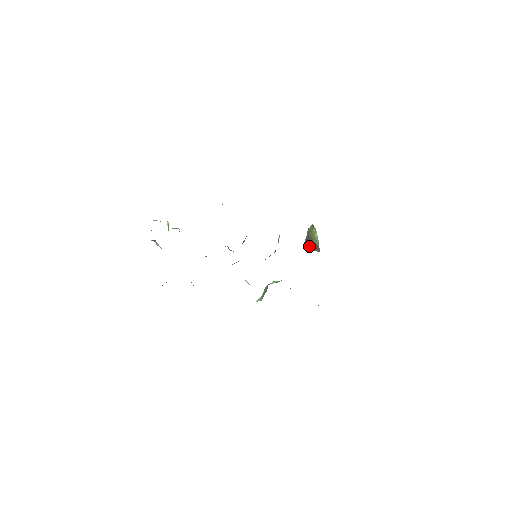
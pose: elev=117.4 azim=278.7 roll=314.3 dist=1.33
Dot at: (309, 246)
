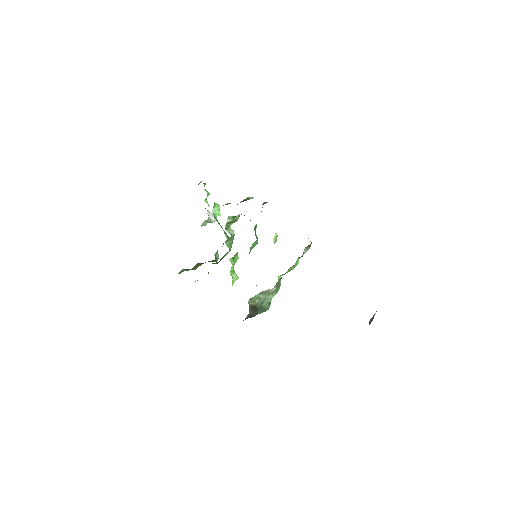
Dot at: occluded
